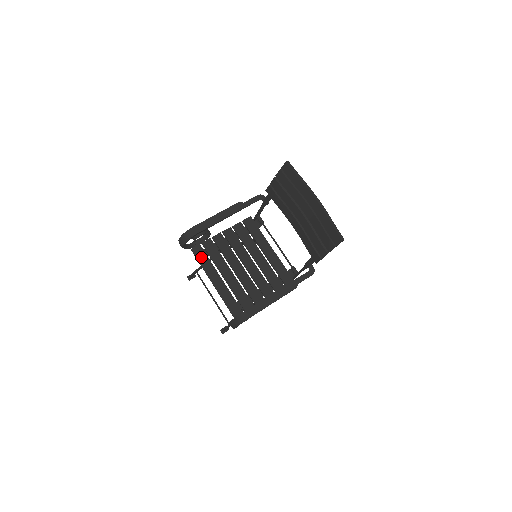
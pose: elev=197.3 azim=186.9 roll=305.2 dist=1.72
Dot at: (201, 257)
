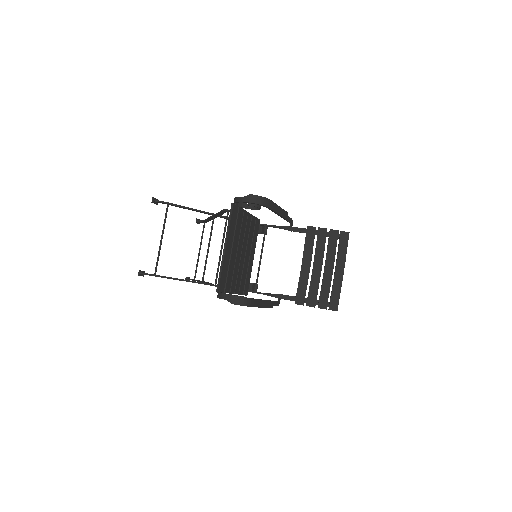
Dot at: (234, 218)
